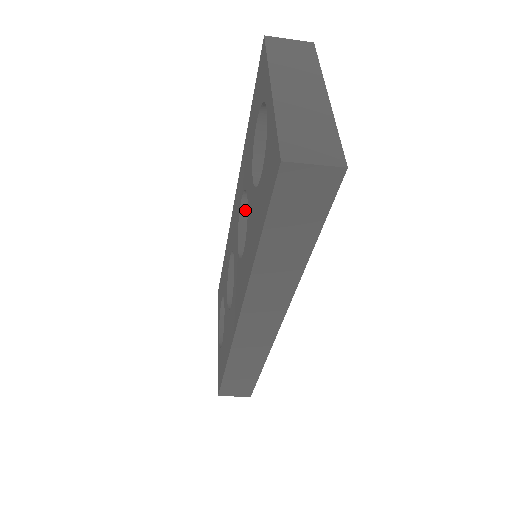
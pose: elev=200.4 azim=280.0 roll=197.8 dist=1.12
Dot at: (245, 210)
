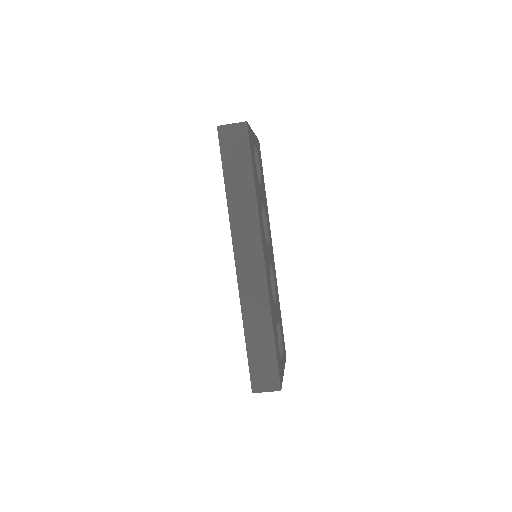
Dot at: occluded
